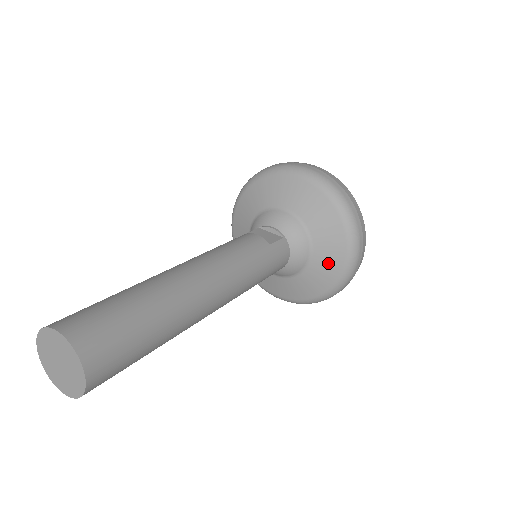
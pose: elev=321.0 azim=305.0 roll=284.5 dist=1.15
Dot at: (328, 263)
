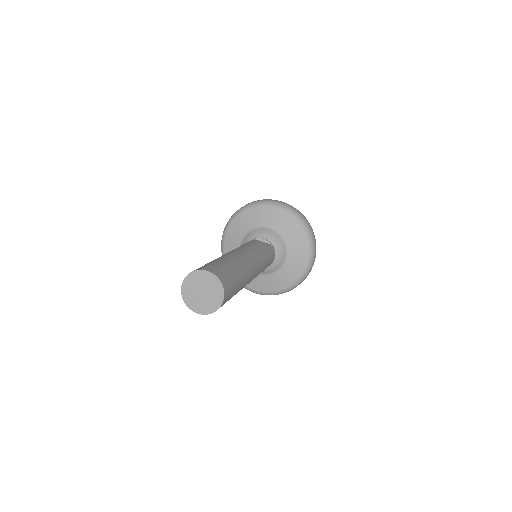
Dot at: (296, 263)
